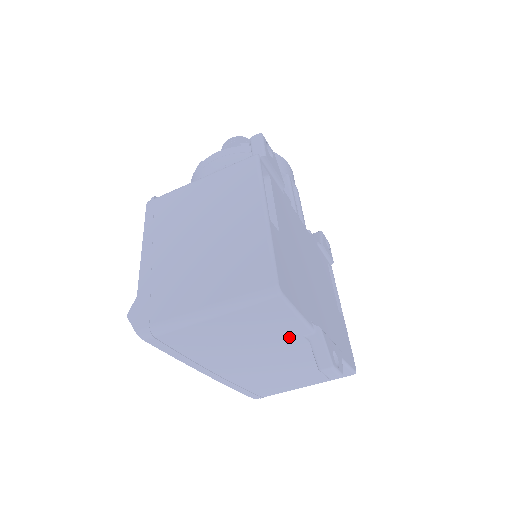
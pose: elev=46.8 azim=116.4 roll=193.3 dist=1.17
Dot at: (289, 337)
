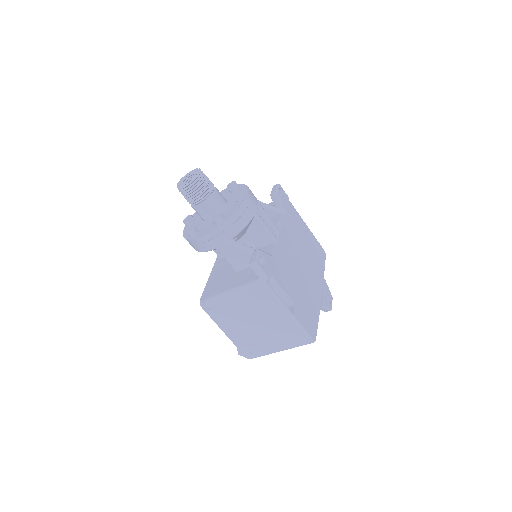
Dot at: occluded
